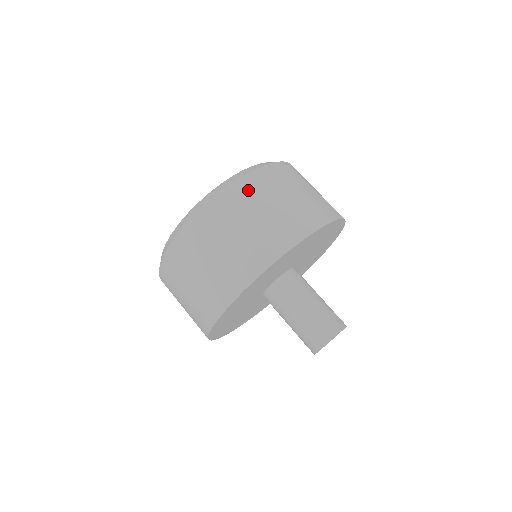
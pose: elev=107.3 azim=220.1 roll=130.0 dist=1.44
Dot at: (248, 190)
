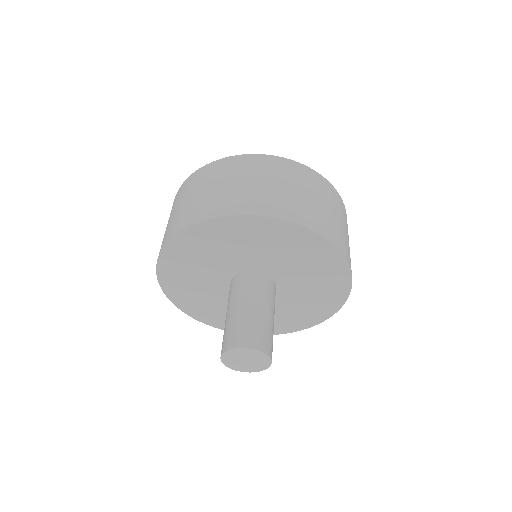
Dot at: (261, 164)
